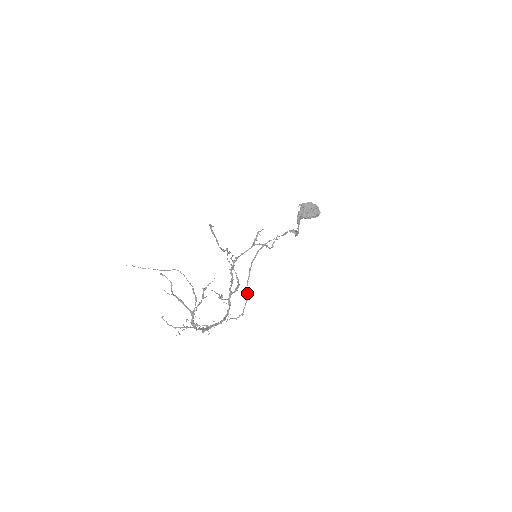
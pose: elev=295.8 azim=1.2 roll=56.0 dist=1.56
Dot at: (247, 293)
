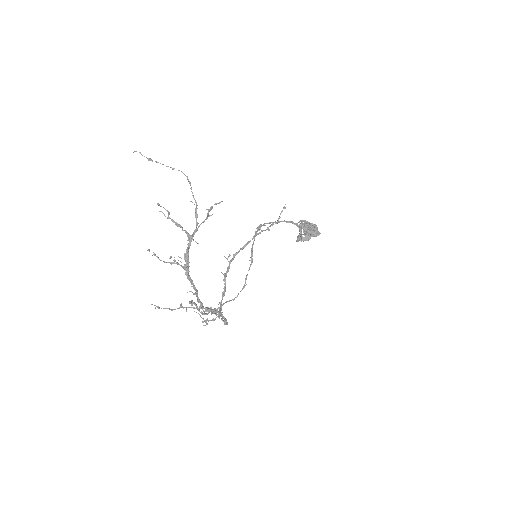
Dot at: (252, 253)
